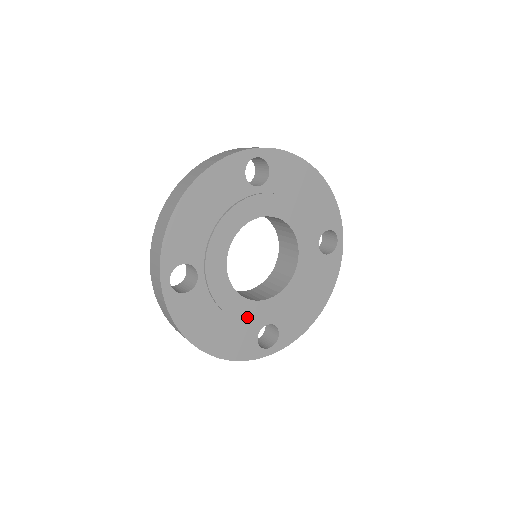
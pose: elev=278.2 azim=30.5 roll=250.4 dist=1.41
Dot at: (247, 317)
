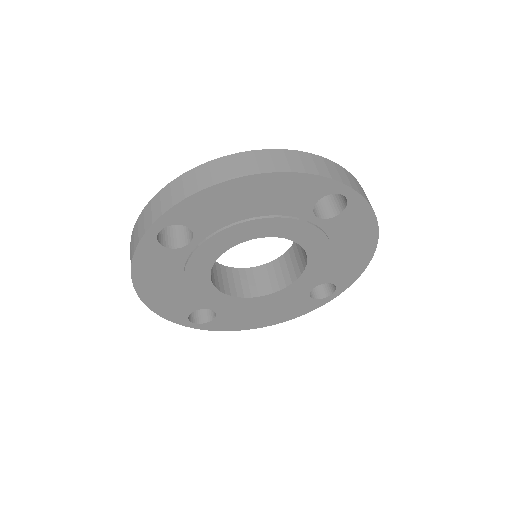
Dot at: (200, 296)
